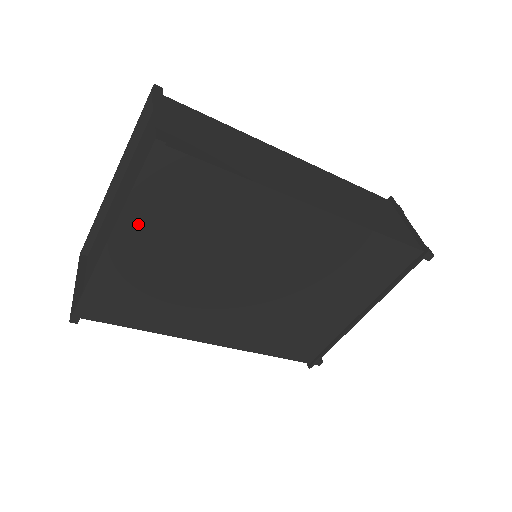
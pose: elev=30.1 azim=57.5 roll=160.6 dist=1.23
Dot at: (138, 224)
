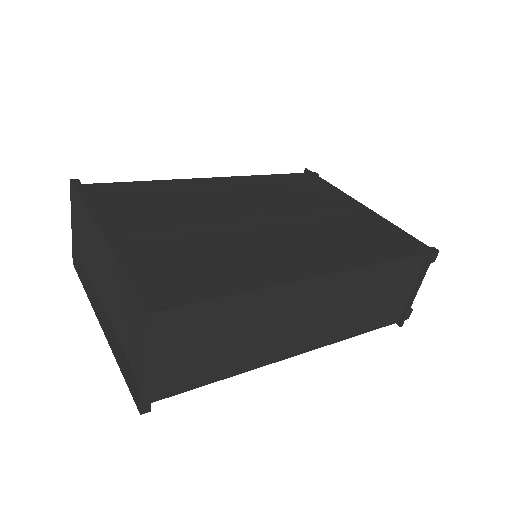
Dot at: occluded
